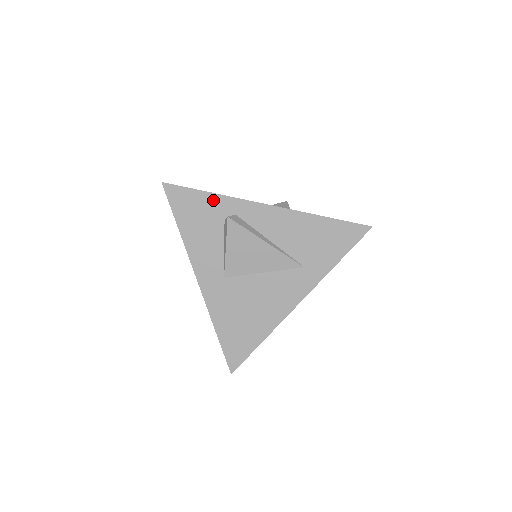
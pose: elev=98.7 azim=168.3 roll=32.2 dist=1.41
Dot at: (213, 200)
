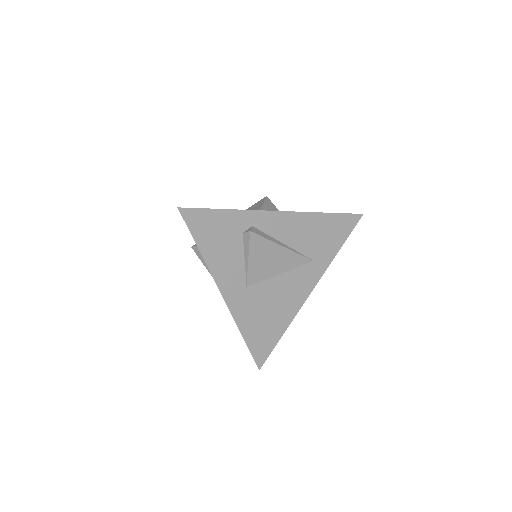
Dot at: (230, 216)
